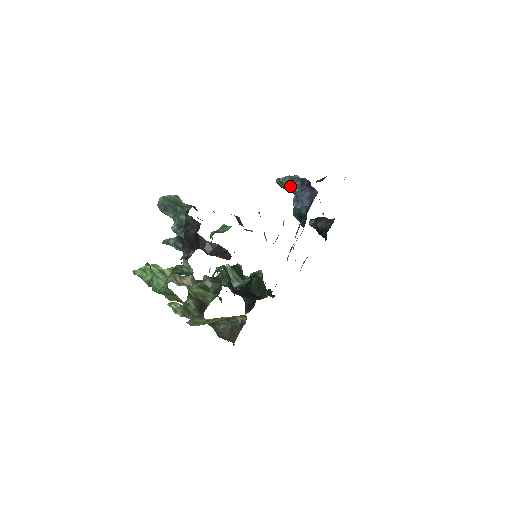
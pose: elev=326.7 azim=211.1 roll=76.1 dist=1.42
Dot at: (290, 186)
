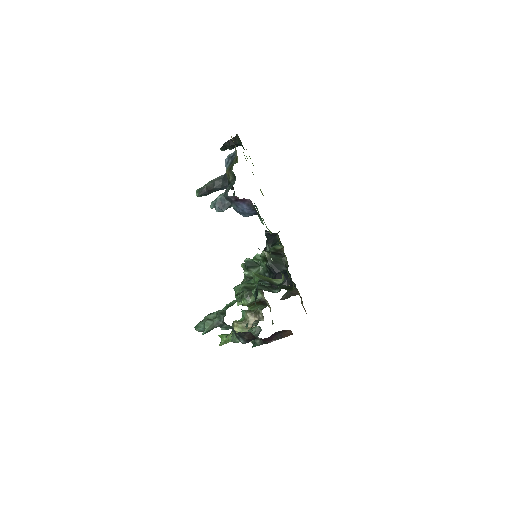
Dot at: occluded
